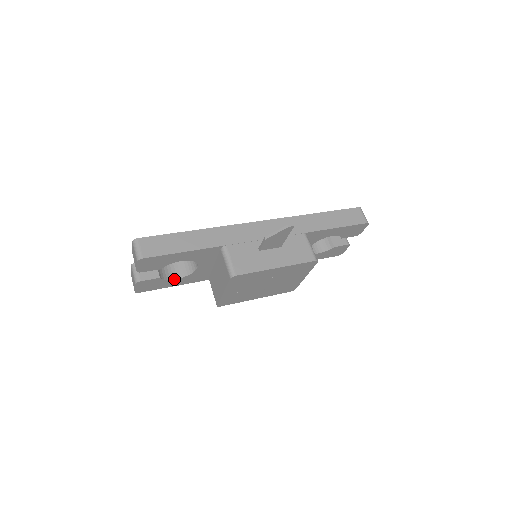
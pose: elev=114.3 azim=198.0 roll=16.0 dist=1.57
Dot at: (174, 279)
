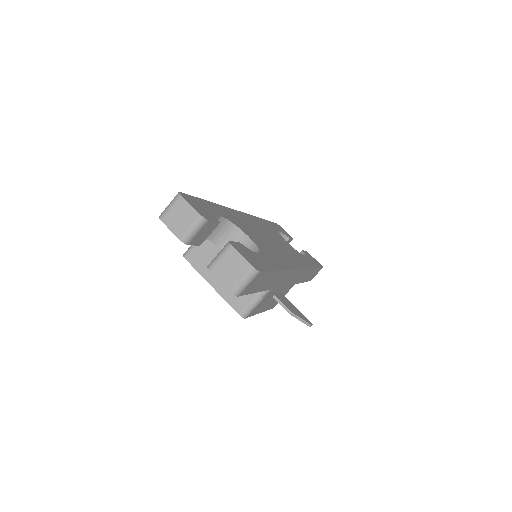
Dot at: occluded
